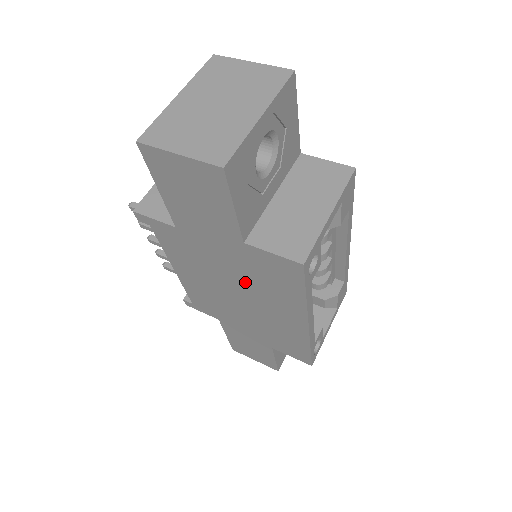
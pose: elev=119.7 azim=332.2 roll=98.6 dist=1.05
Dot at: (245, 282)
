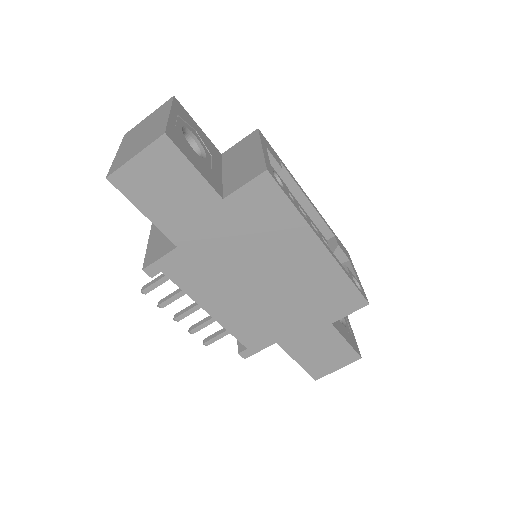
Dot at: (255, 251)
